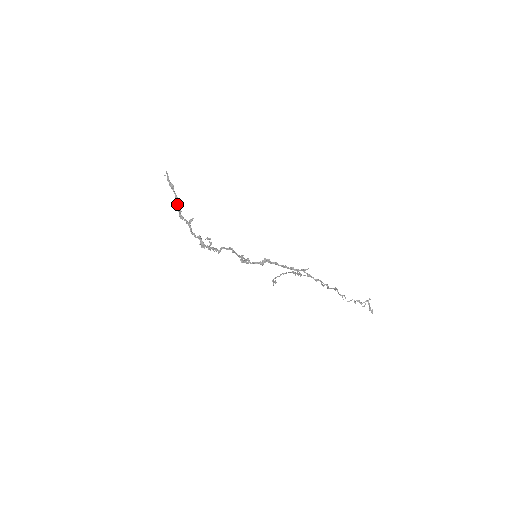
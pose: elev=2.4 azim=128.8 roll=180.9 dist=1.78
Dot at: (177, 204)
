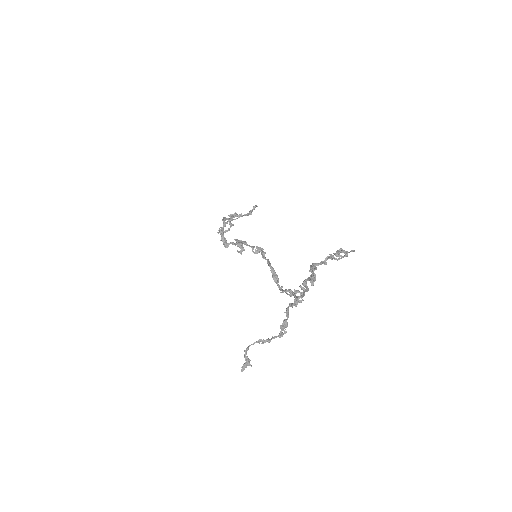
Dot at: (239, 214)
